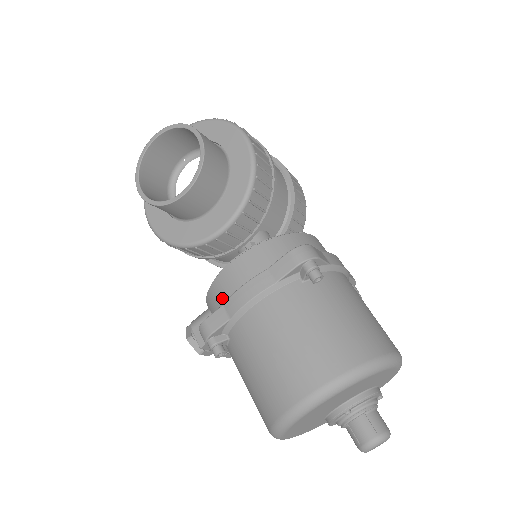
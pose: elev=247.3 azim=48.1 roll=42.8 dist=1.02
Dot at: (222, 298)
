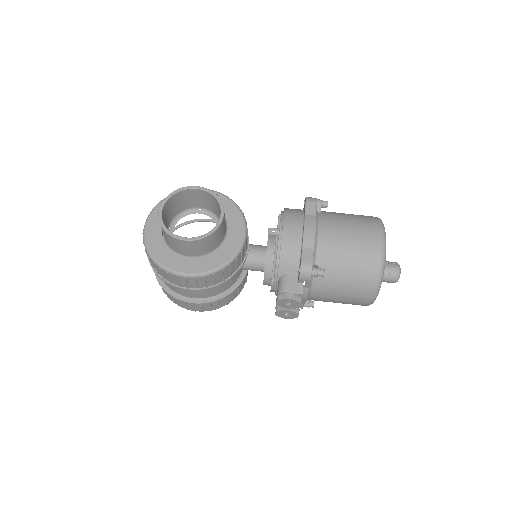
Dot at: (296, 249)
